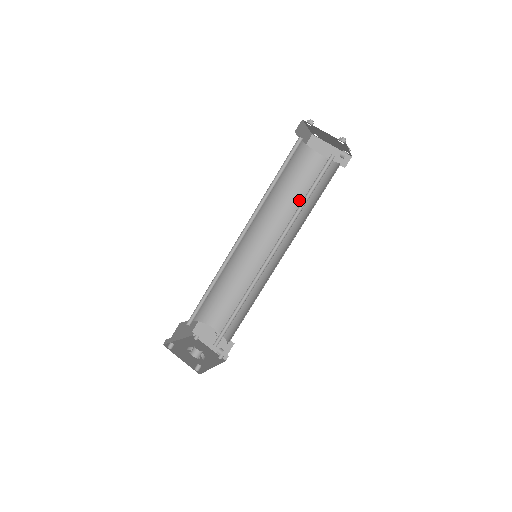
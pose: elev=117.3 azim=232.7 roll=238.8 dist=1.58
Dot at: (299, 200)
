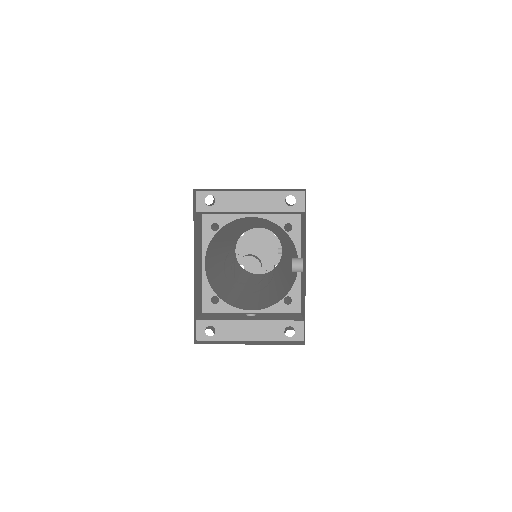
Dot at: (259, 279)
